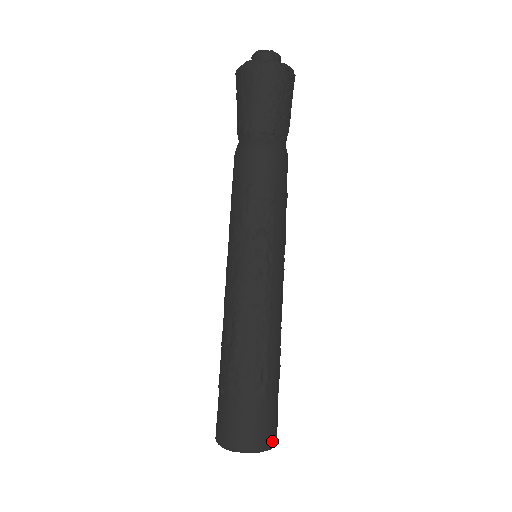
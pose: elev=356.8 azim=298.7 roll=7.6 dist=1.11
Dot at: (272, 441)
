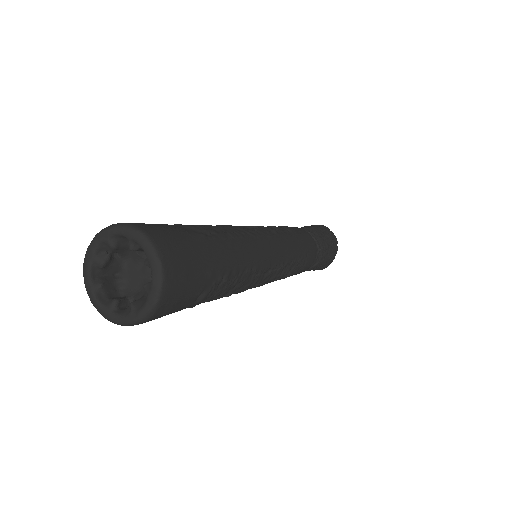
Dot at: (167, 255)
